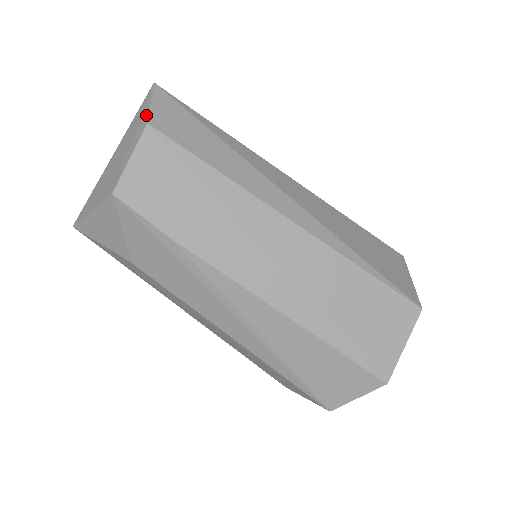
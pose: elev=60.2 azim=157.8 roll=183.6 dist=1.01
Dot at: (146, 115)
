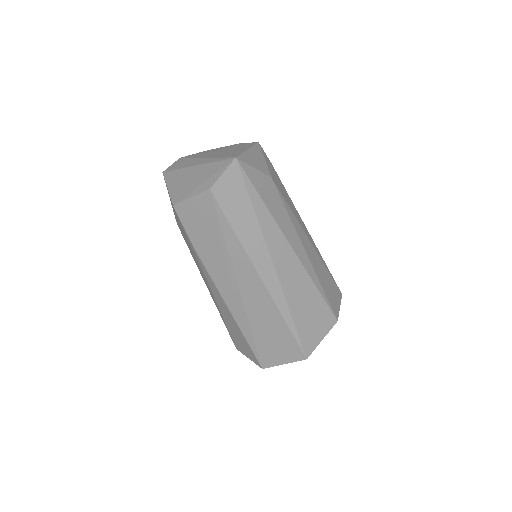
Dot at: (215, 180)
